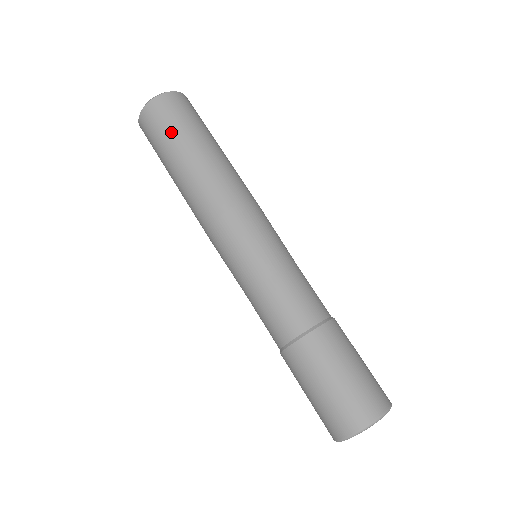
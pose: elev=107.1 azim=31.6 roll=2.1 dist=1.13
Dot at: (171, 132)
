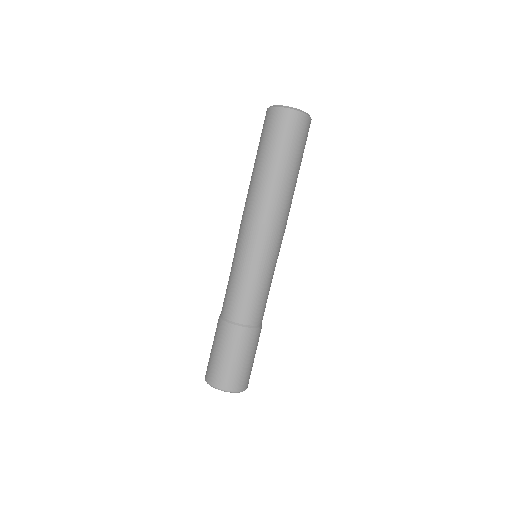
Dot at: (269, 141)
